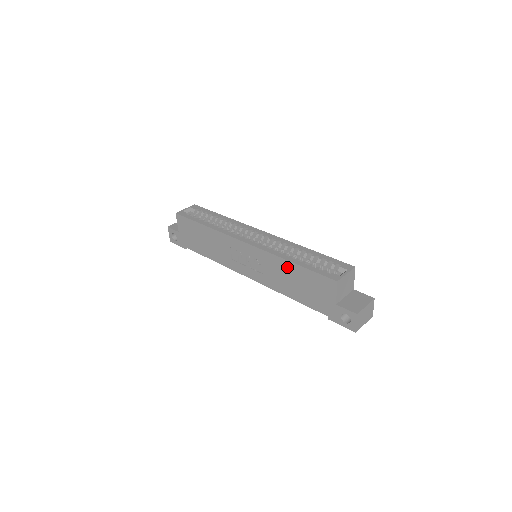
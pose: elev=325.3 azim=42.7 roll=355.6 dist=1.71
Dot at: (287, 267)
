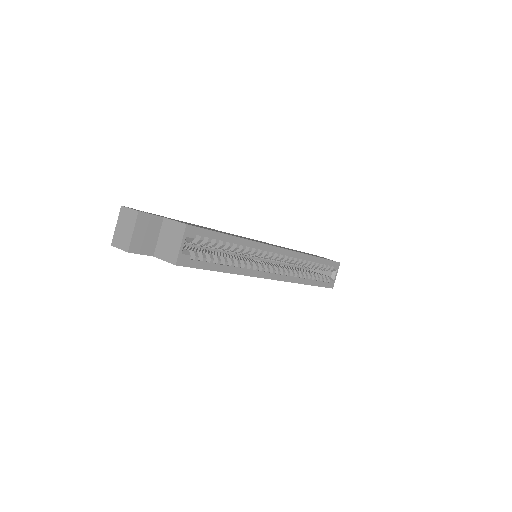
Dot at: occluded
